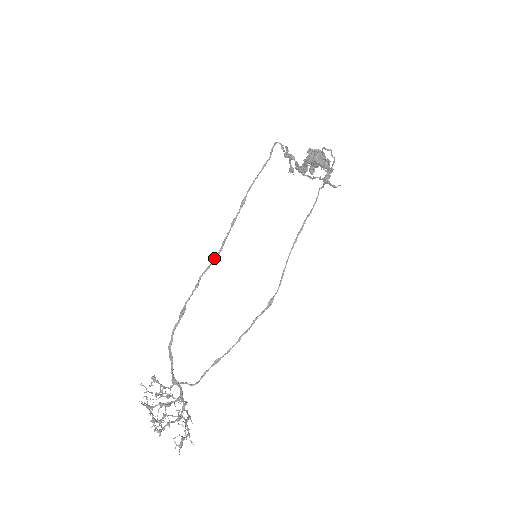
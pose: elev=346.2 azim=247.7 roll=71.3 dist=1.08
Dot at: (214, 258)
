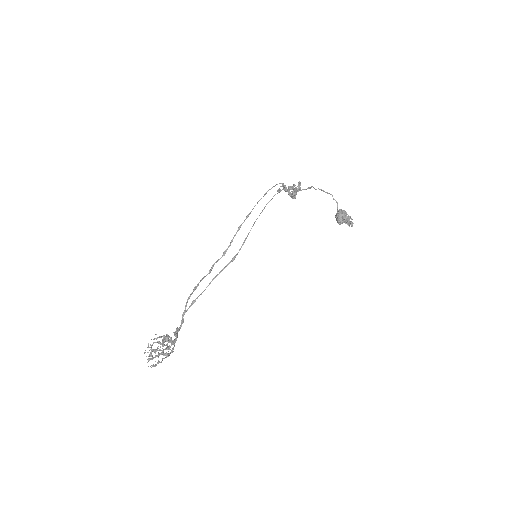
Dot at: (224, 252)
